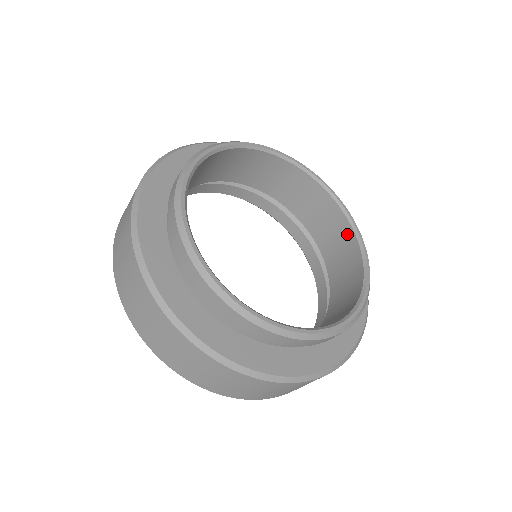
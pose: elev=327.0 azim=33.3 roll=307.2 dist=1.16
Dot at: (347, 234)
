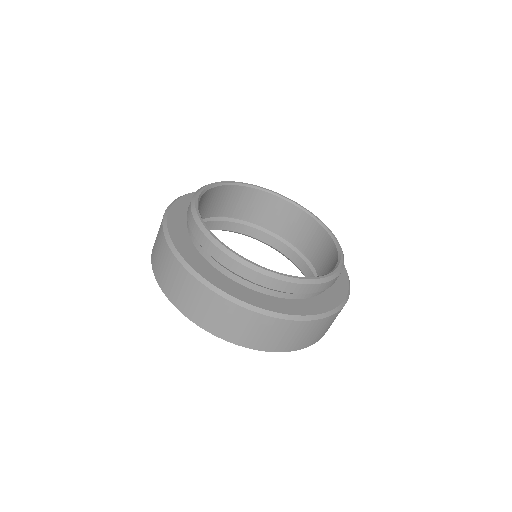
Dot at: (309, 222)
